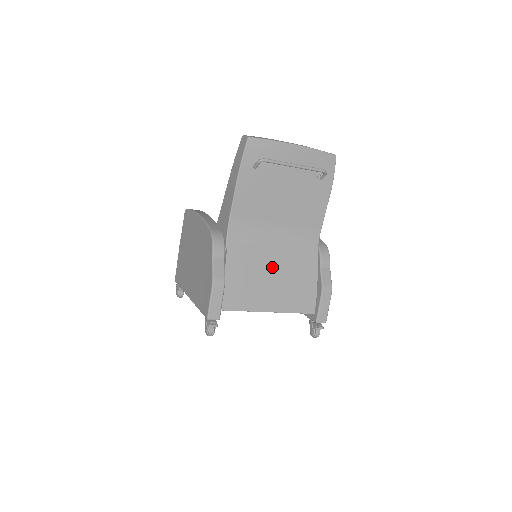
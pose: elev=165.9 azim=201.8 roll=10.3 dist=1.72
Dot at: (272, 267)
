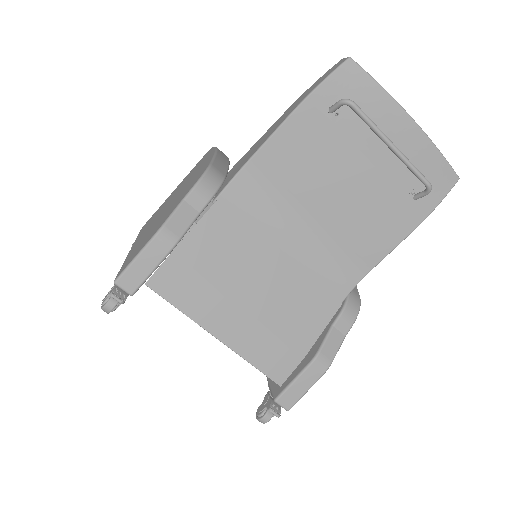
Dot at: (263, 276)
